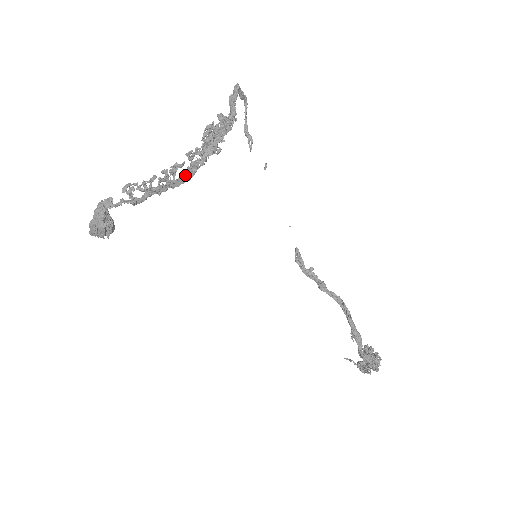
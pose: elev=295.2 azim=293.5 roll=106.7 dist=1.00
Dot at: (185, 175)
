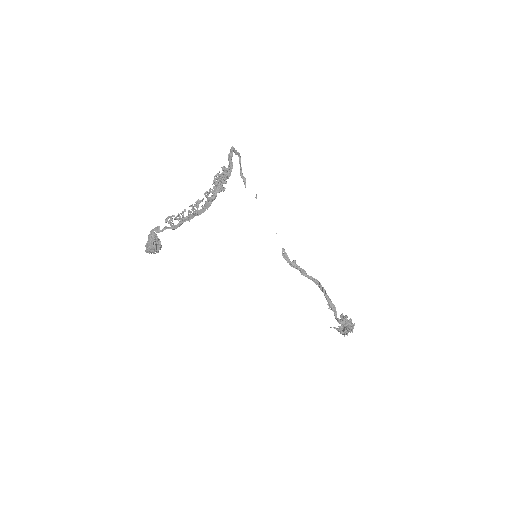
Dot at: (204, 207)
